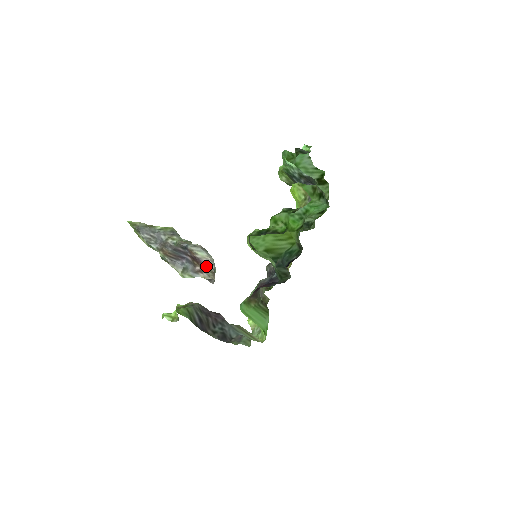
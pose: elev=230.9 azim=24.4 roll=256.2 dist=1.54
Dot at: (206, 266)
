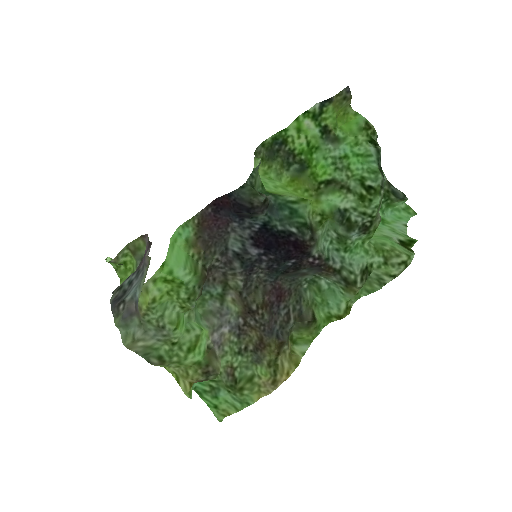
Dot at: occluded
